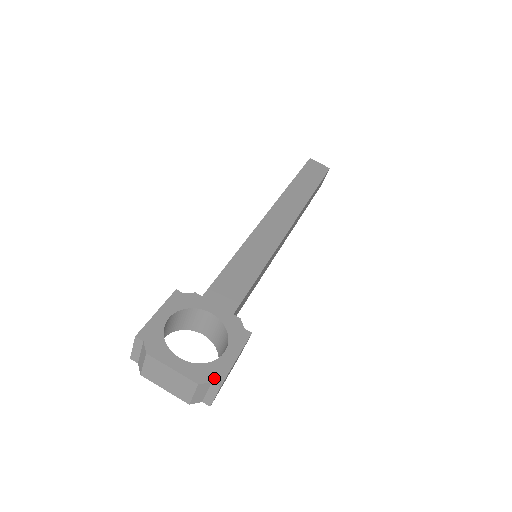
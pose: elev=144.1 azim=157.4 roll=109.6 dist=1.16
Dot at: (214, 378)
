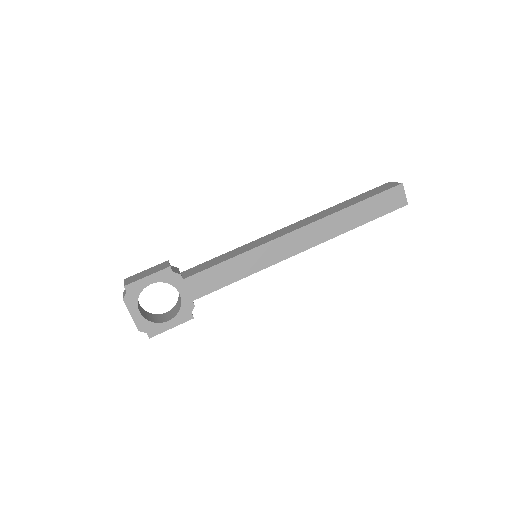
Dot at: (150, 332)
